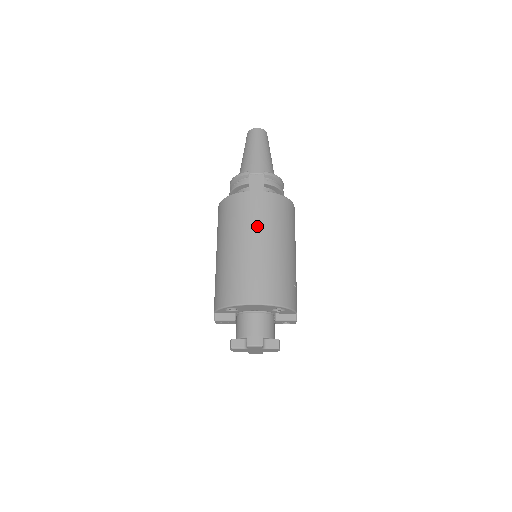
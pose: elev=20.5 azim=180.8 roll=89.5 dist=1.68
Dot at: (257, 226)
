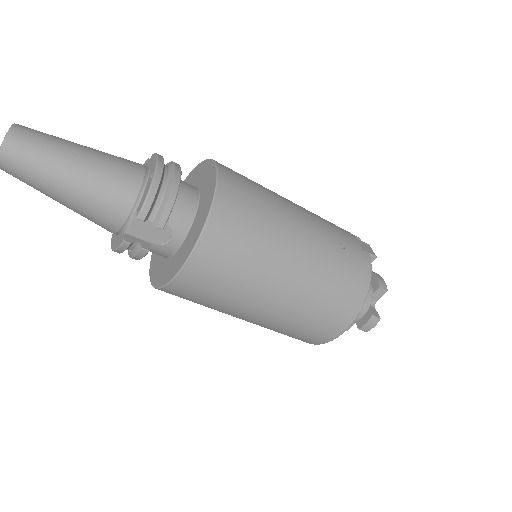
Dot at: (247, 289)
